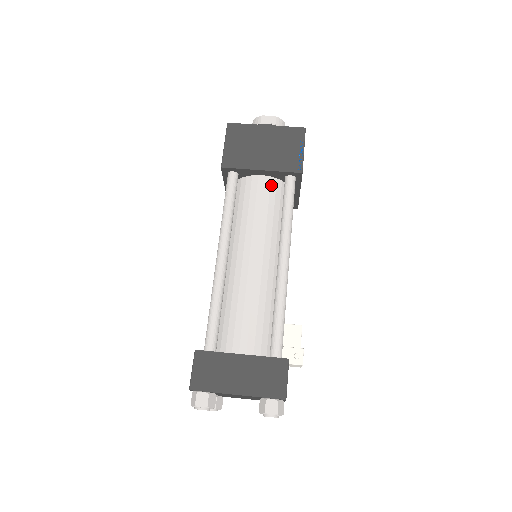
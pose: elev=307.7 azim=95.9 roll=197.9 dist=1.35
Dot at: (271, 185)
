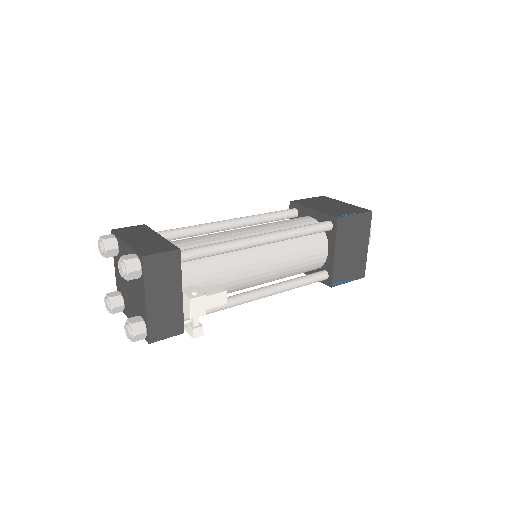
Dot at: (311, 222)
